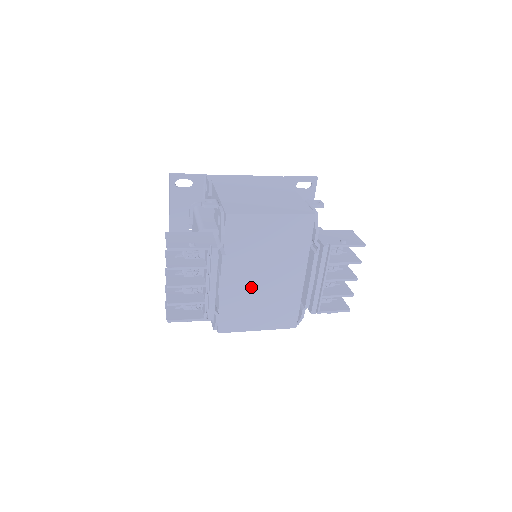
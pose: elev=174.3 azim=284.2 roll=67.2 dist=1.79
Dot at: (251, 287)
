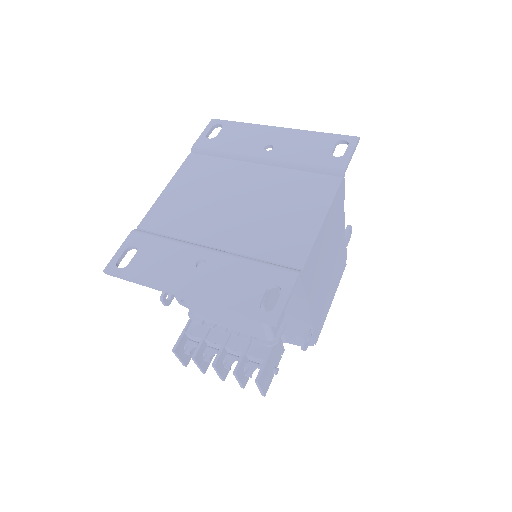
Dot at: occluded
